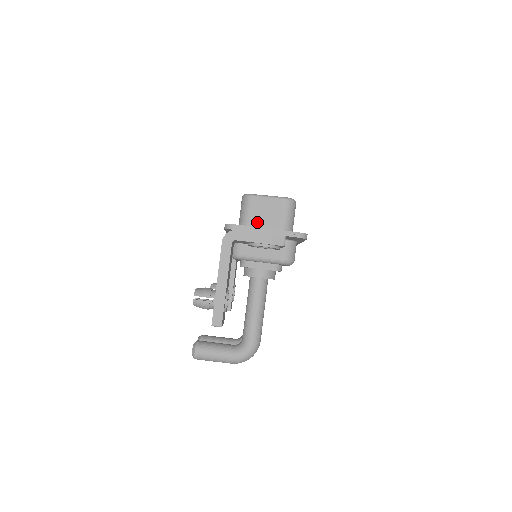
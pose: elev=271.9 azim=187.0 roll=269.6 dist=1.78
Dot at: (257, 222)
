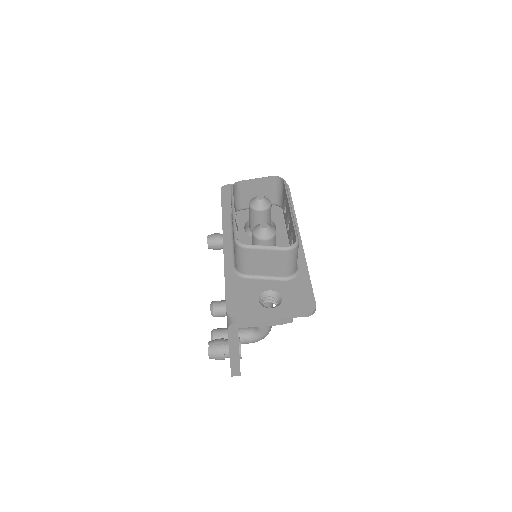
Dot at: (257, 270)
